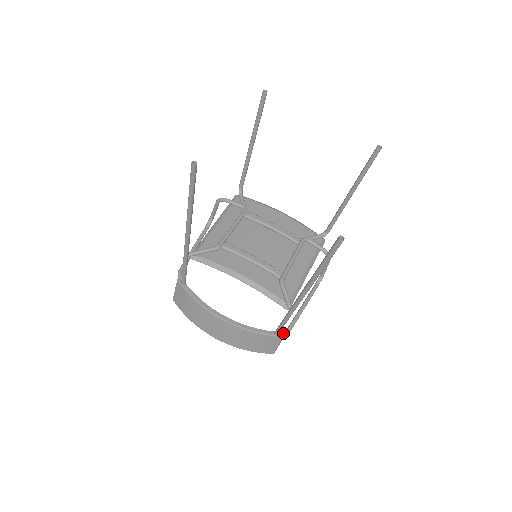
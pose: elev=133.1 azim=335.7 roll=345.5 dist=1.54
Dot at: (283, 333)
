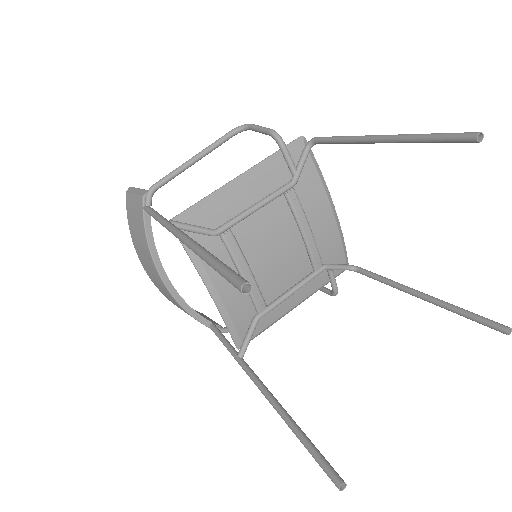
Dot at: occluded
